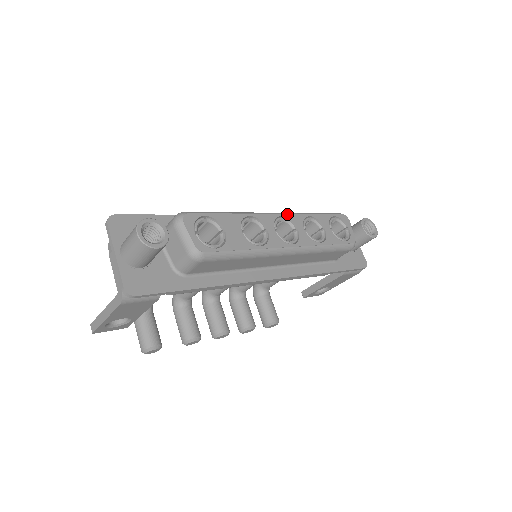
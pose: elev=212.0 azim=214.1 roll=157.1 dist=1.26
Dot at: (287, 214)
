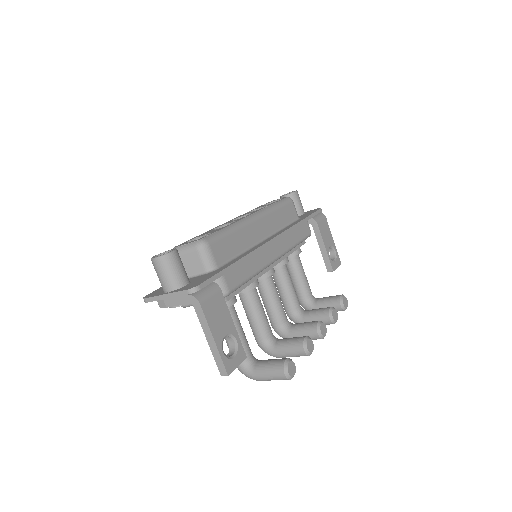
Dot at: occluded
